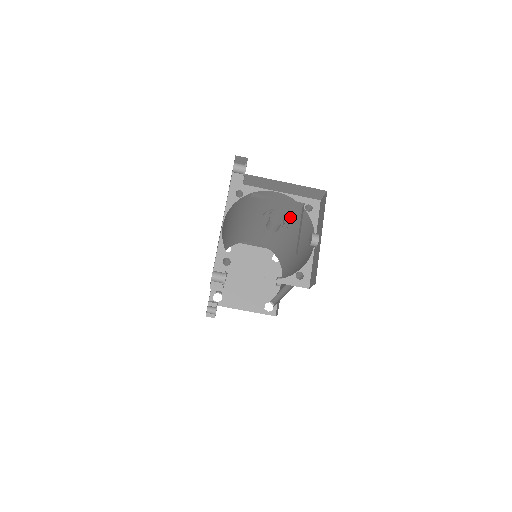
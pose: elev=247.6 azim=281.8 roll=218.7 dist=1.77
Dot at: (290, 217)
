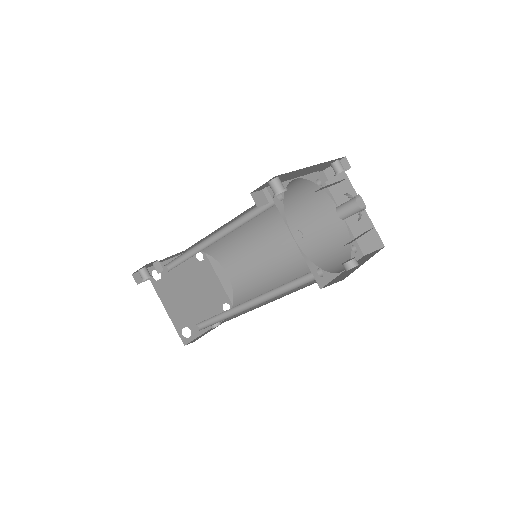
Dot at: (317, 253)
